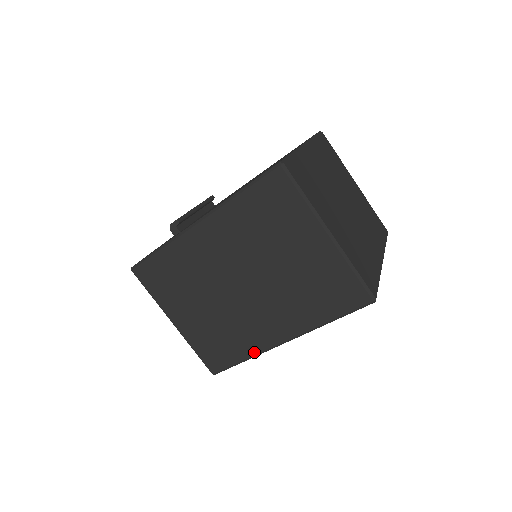
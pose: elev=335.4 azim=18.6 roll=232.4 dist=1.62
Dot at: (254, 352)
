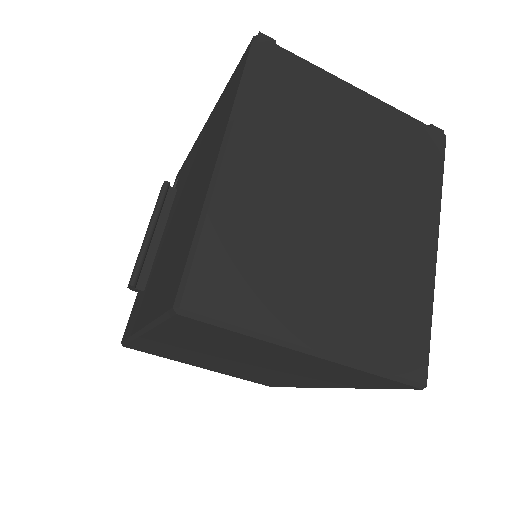
Dot at: (299, 386)
